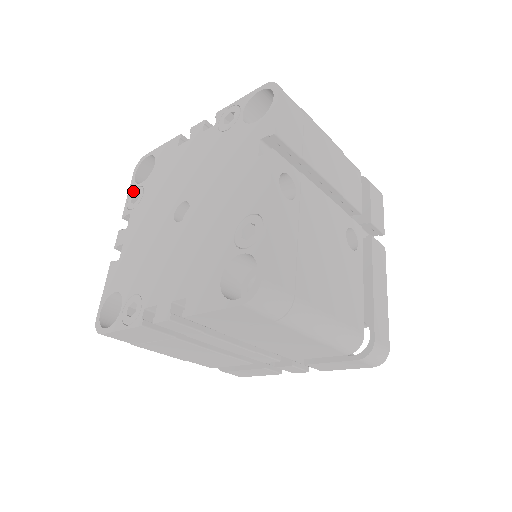
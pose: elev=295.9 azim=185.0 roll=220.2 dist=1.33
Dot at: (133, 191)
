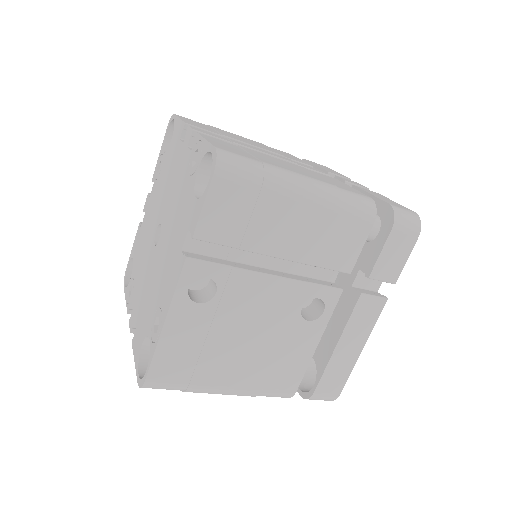
Dot at: (160, 155)
